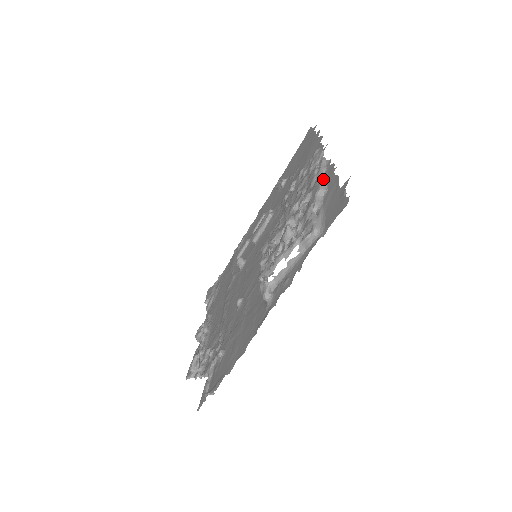
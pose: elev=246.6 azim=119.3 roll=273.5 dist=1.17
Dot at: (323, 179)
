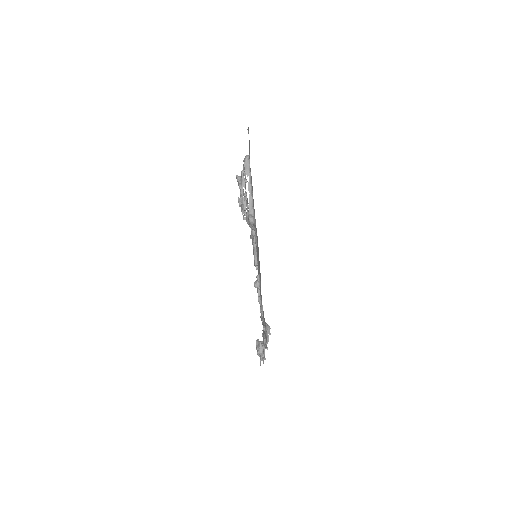
Dot at: occluded
